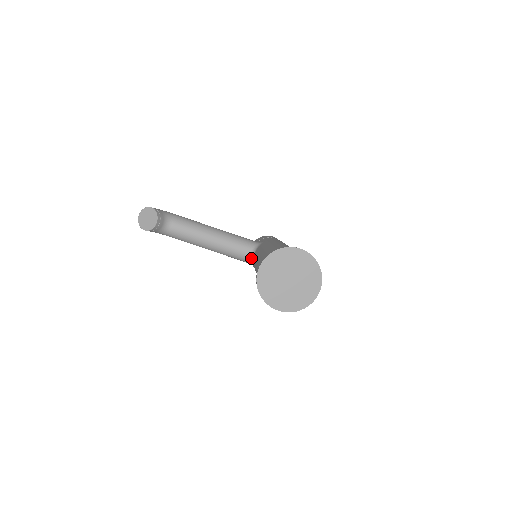
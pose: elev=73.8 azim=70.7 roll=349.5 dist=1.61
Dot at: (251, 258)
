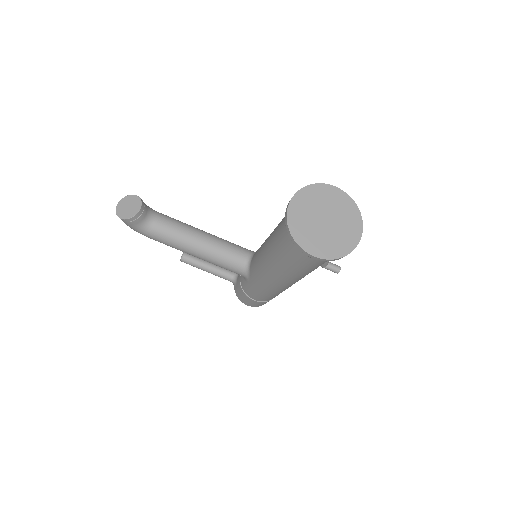
Dot at: (247, 265)
